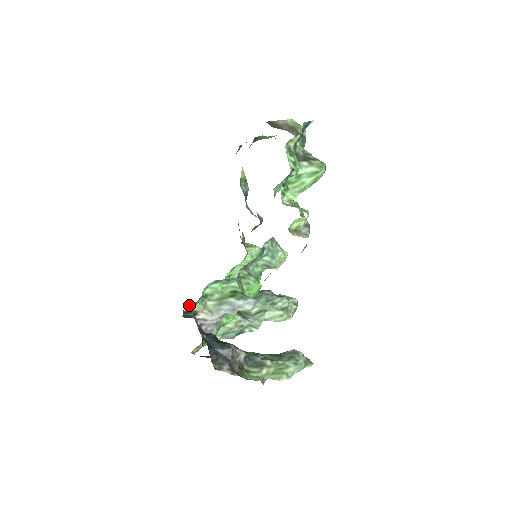
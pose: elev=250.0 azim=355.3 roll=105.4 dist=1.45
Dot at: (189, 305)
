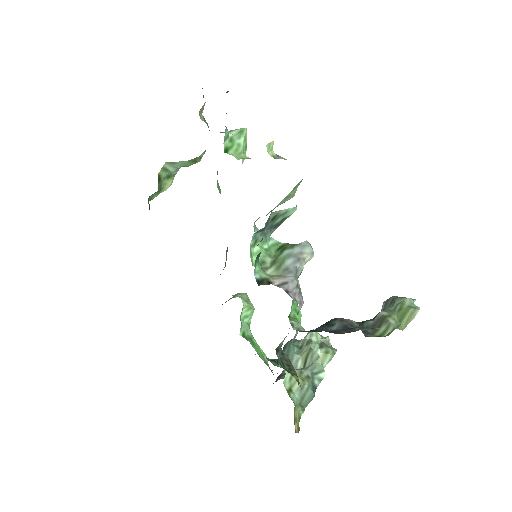
Dot at: (255, 264)
